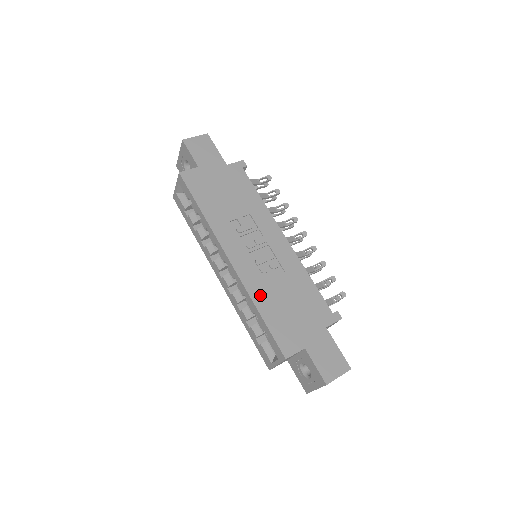
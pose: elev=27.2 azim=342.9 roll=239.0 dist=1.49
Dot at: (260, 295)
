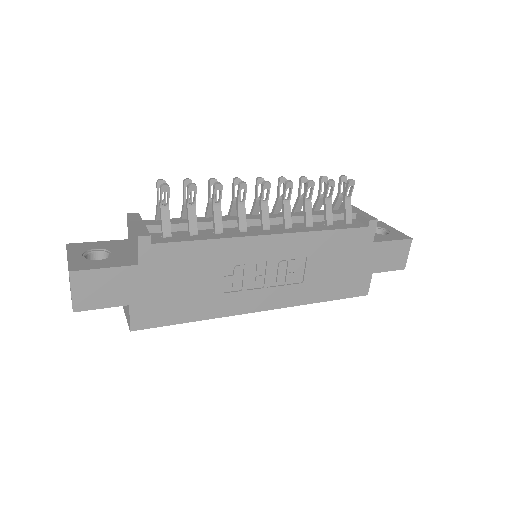
Dot at: (310, 294)
